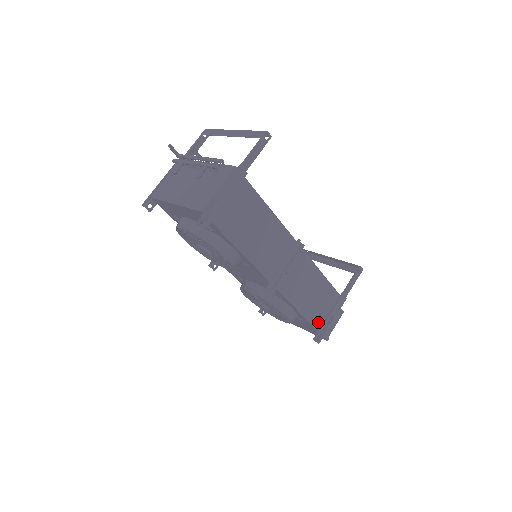
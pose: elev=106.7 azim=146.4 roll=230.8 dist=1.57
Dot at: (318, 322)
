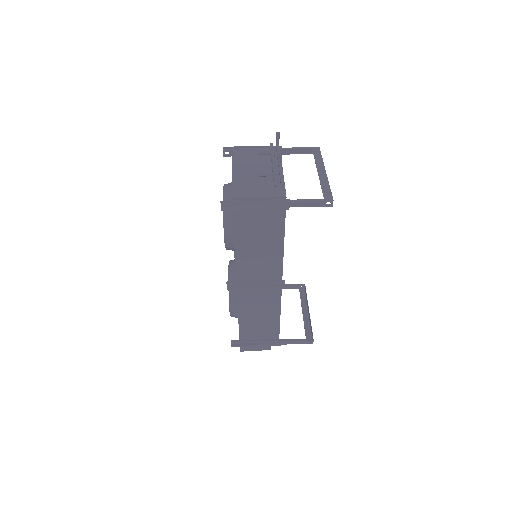
Dot at: (246, 336)
